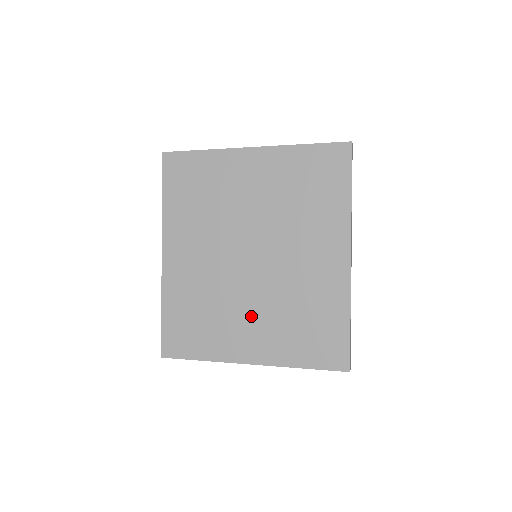
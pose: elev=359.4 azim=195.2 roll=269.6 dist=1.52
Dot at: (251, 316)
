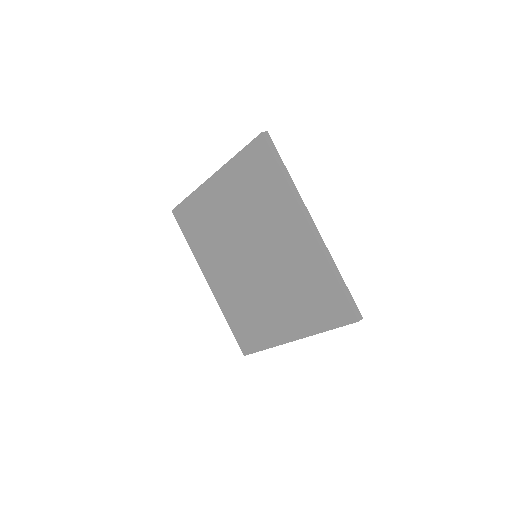
Dot at: (275, 304)
